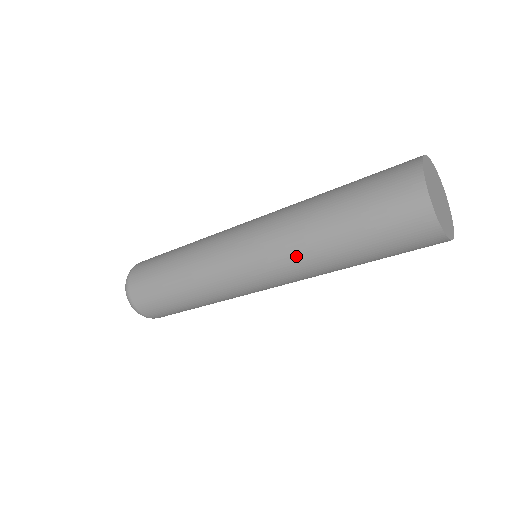
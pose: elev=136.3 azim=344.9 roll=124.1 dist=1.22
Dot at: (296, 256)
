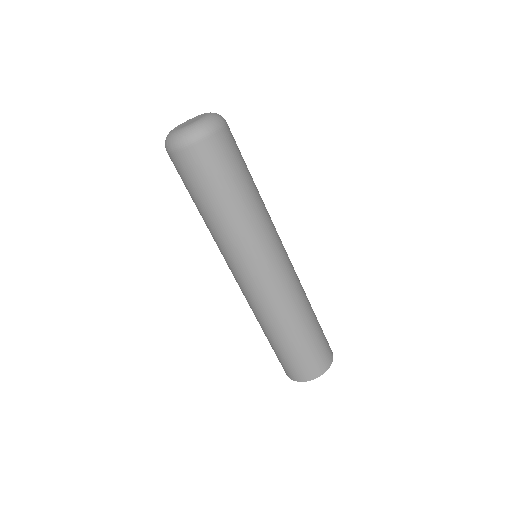
Dot at: (252, 310)
